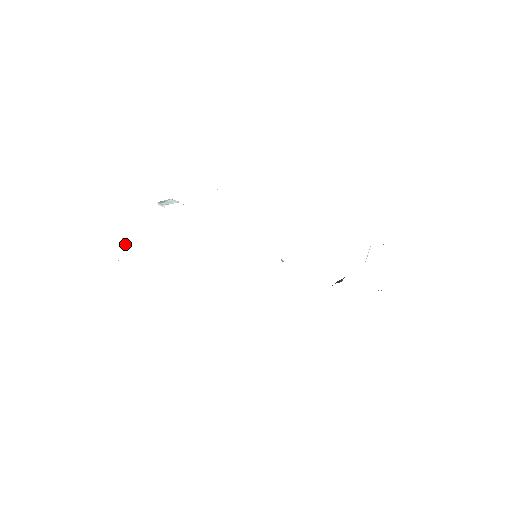
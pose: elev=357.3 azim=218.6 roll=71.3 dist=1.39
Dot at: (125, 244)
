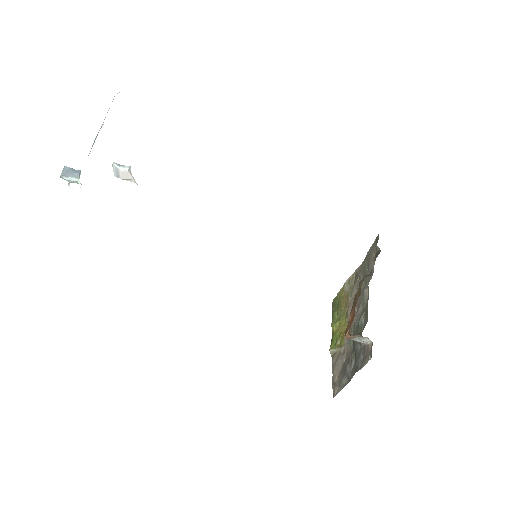
Dot at: (79, 171)
